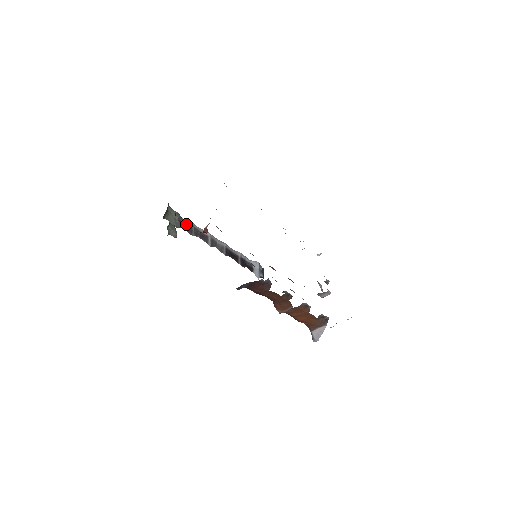
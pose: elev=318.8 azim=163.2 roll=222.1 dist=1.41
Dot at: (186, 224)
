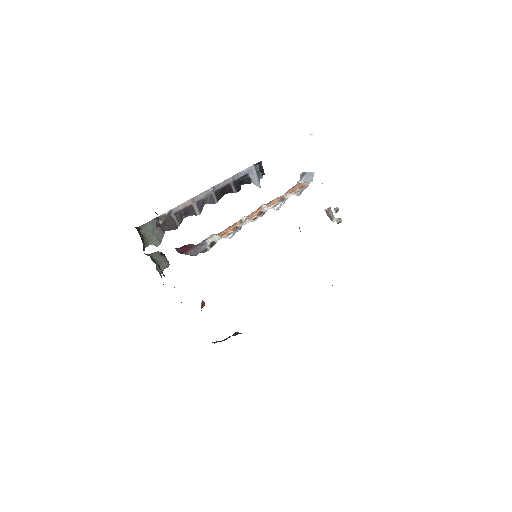
Dot at: (166, 222)
